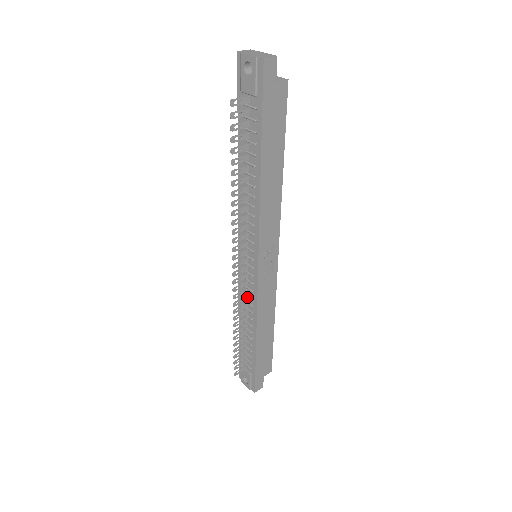
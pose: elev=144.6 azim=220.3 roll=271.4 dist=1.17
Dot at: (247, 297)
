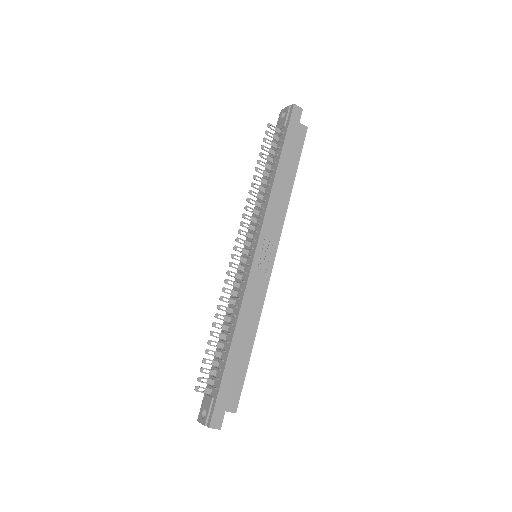
Dot at: (237, 293)
